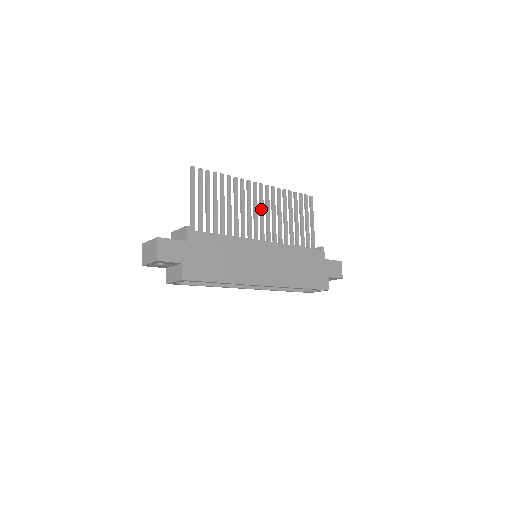
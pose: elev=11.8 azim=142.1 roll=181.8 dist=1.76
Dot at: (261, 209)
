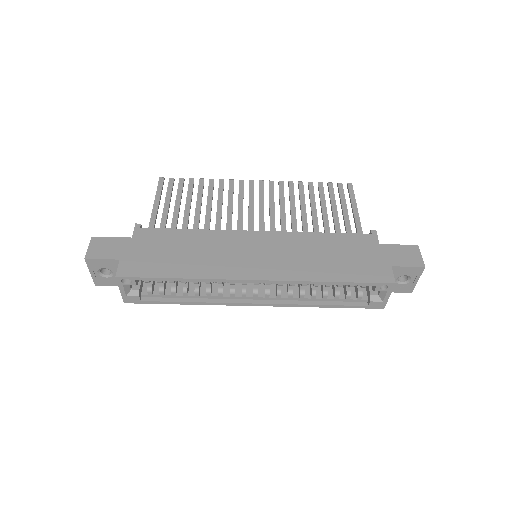
Dot at: (260, 203)
